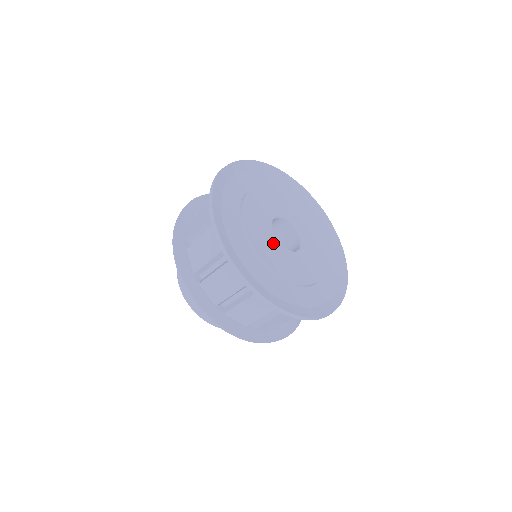
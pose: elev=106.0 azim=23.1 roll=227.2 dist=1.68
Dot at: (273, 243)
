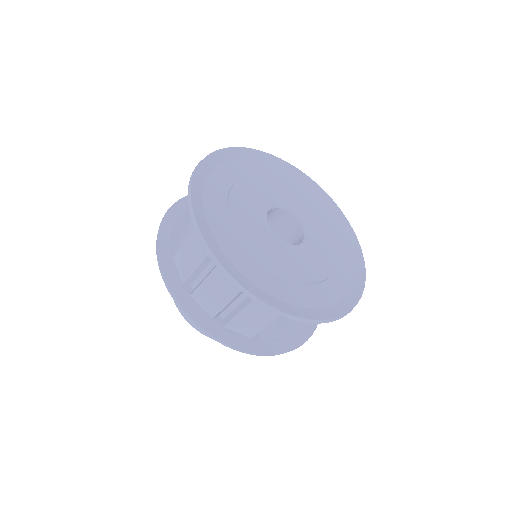
Dot at: (283, 248)
